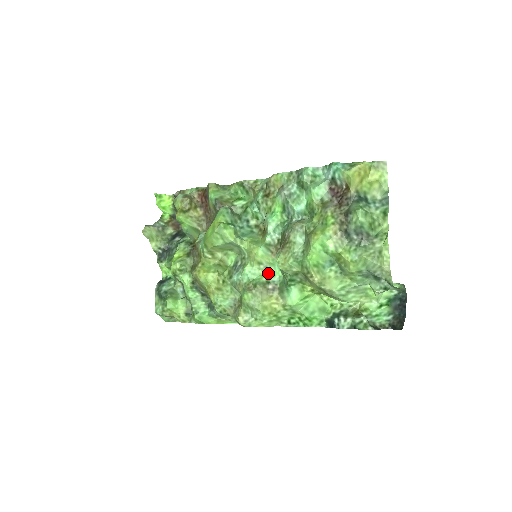
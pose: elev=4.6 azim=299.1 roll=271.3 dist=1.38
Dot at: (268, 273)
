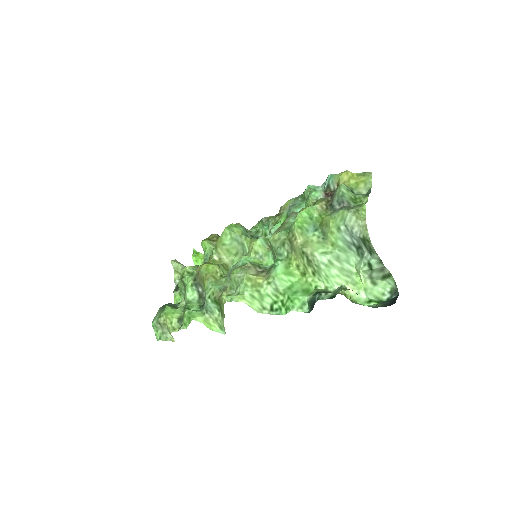
Dot at: (262, 262)
